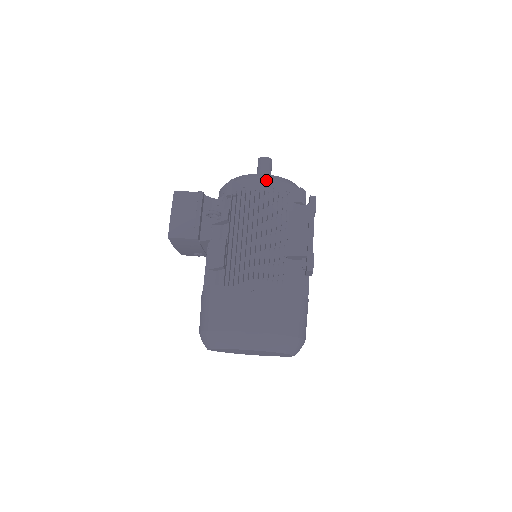
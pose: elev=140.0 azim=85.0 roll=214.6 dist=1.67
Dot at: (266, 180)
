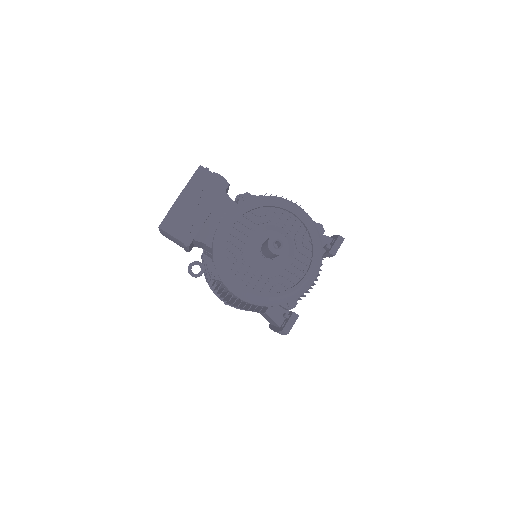
Dot at: (244, 301)
